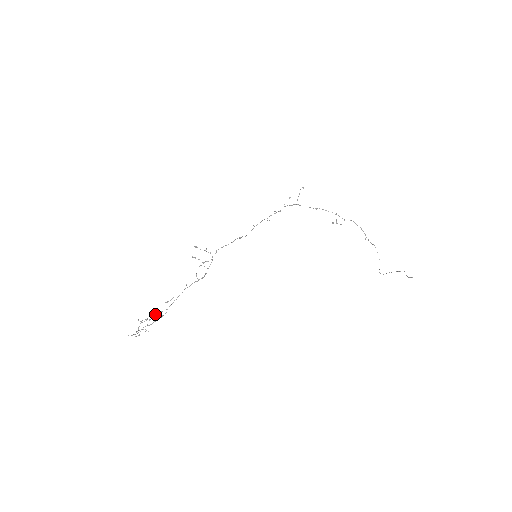
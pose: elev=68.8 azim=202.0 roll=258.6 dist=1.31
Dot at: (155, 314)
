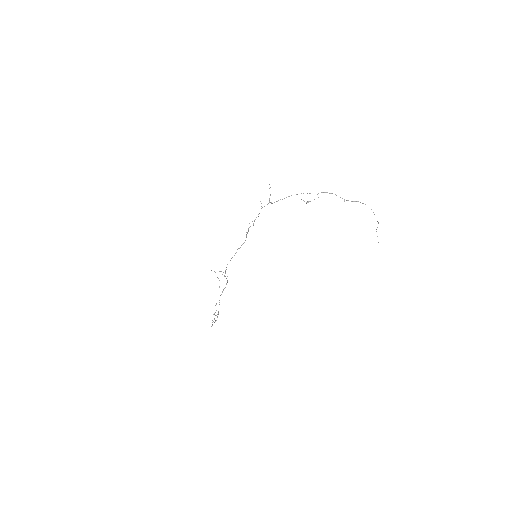
Dot at: occluded
